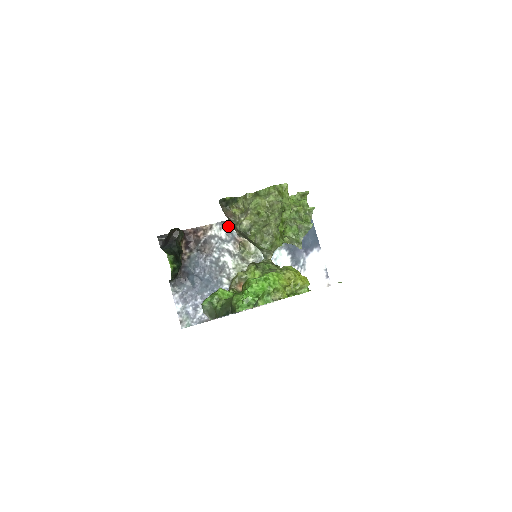
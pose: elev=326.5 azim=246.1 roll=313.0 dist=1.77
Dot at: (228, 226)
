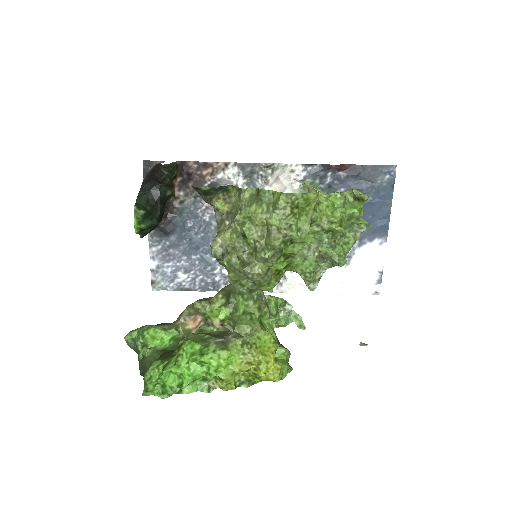
Dot at: (251, 173)
